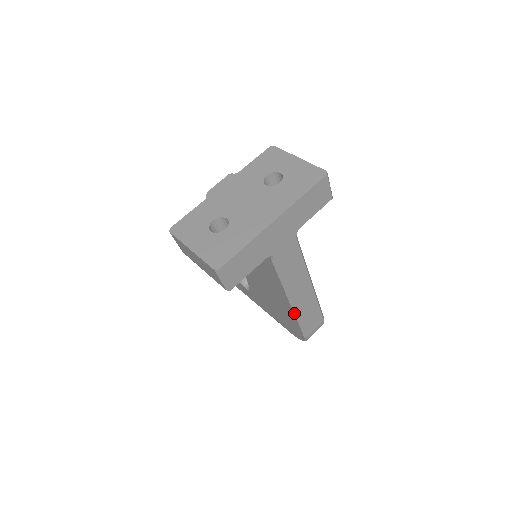
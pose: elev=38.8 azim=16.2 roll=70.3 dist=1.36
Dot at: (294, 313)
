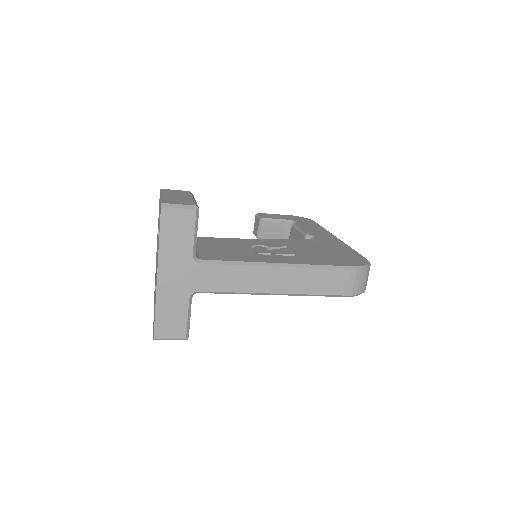
Dot at: (296, 295)
